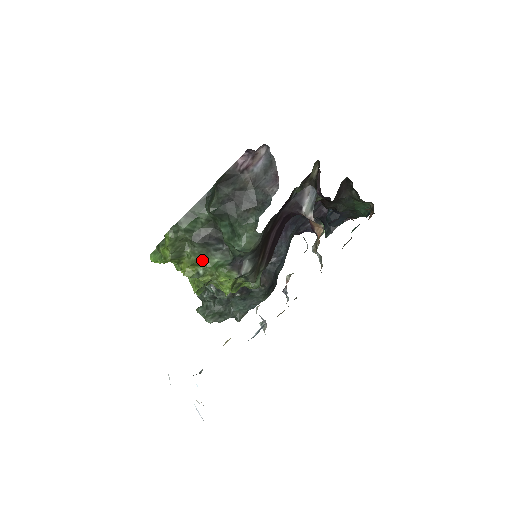
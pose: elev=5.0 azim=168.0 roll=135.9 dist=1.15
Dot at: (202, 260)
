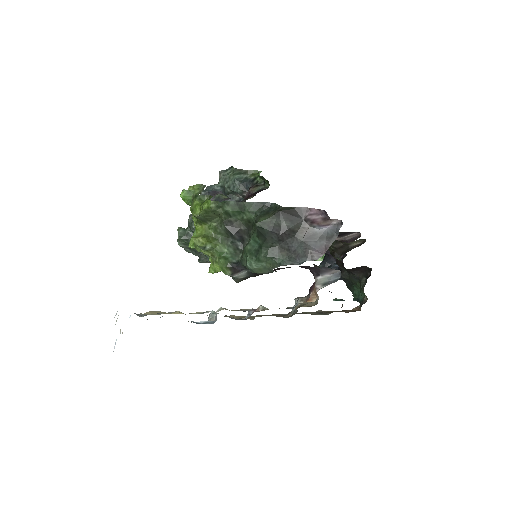
Dot at: (217, 240)
